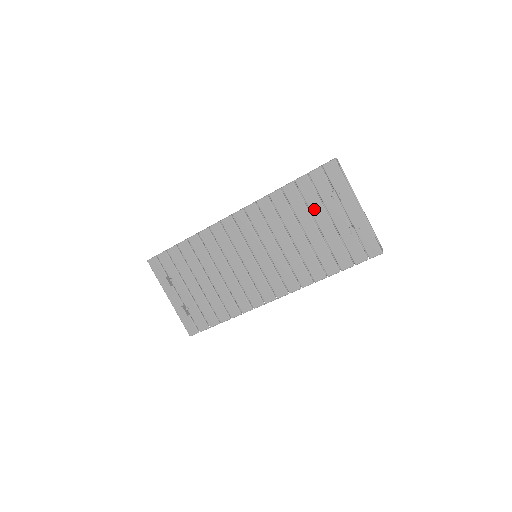
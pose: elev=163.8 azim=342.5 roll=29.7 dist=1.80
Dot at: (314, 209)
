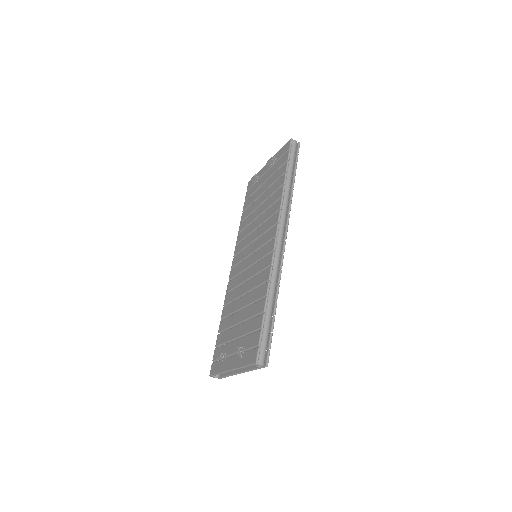
Dot at: (256, 197)
